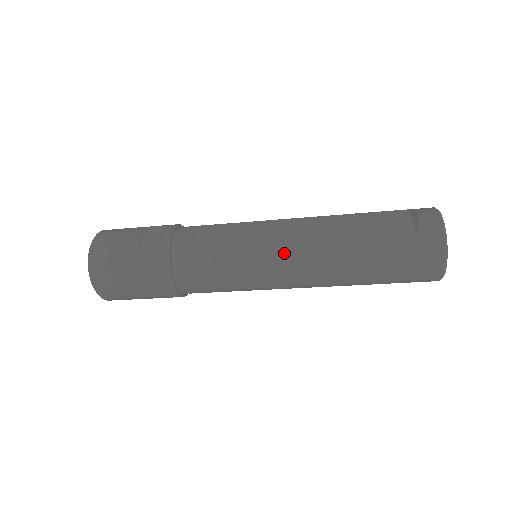
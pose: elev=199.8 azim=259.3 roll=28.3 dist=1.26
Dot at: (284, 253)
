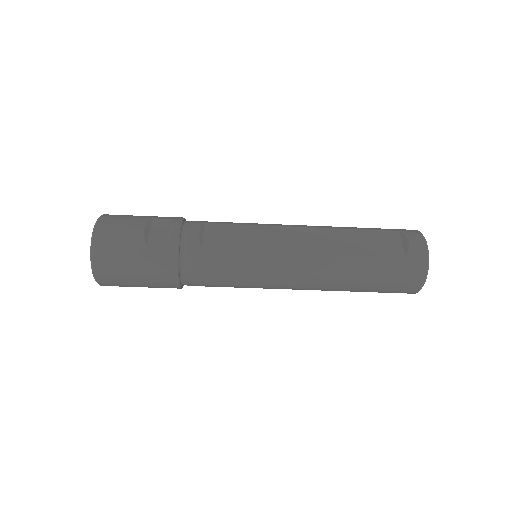
Dot at: (290, 263)
